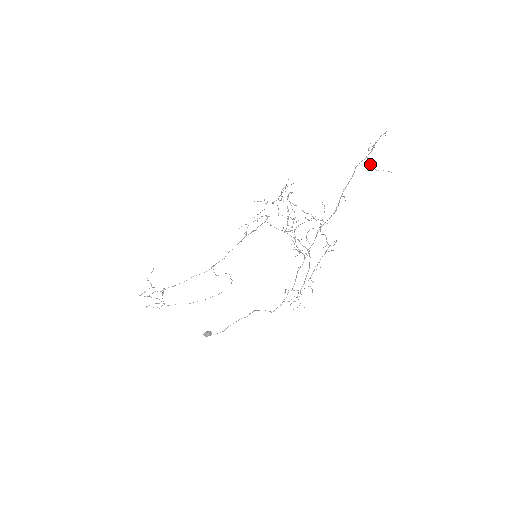
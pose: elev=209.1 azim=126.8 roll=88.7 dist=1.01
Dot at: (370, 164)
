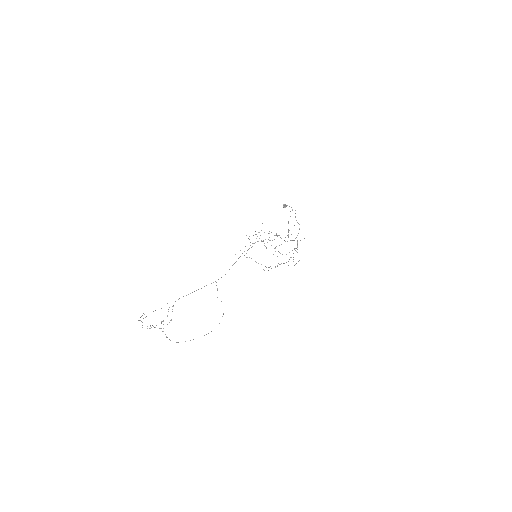
Dot at: occluded
